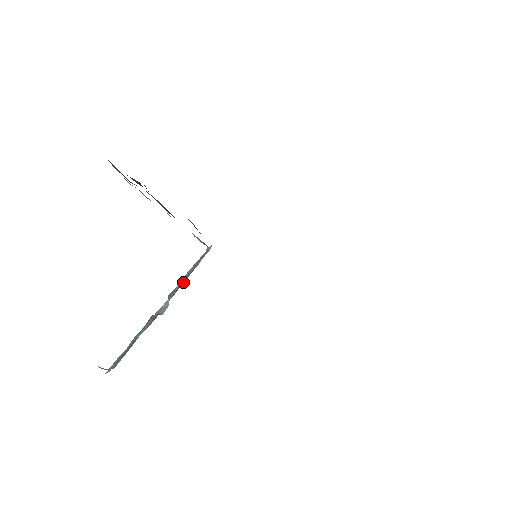
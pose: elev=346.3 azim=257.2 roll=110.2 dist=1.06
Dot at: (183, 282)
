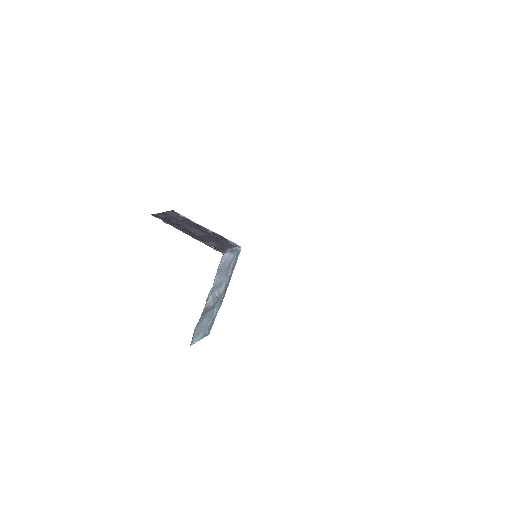
Dot at: (231, 275)
